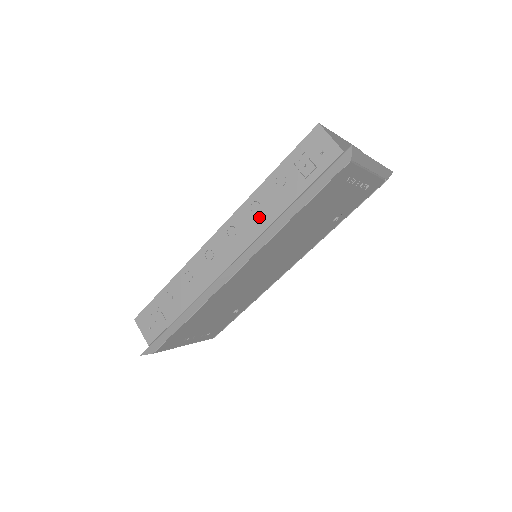
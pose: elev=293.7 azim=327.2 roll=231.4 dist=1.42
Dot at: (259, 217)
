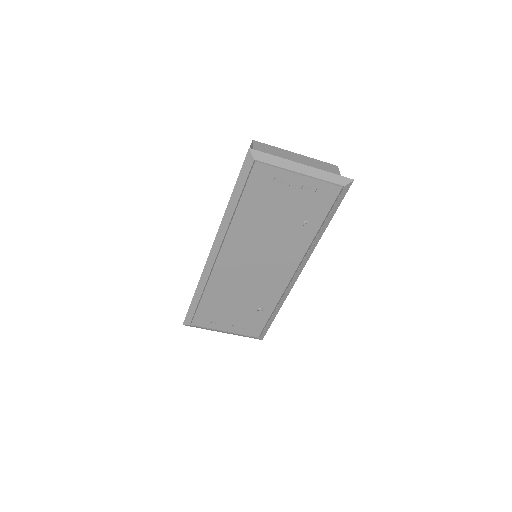
Dot at: occluded
